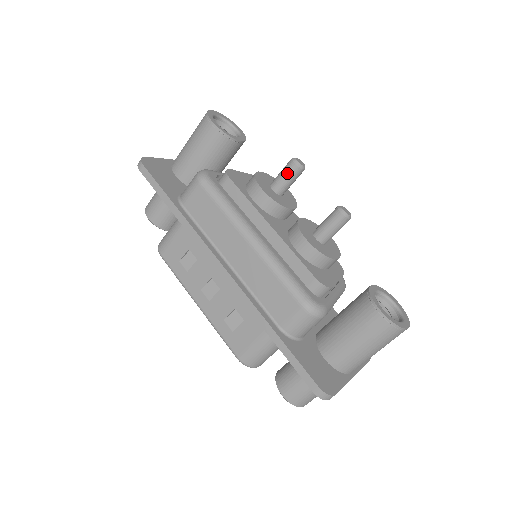
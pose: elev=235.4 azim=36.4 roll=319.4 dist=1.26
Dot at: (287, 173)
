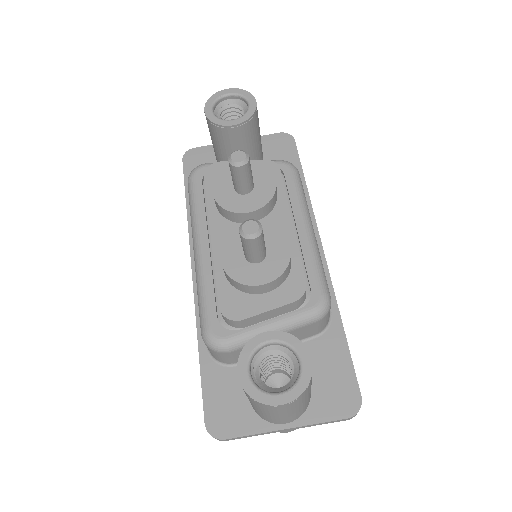
Dot at: occluded
